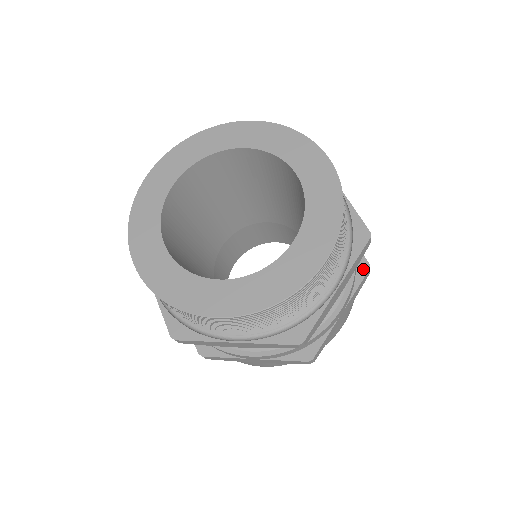
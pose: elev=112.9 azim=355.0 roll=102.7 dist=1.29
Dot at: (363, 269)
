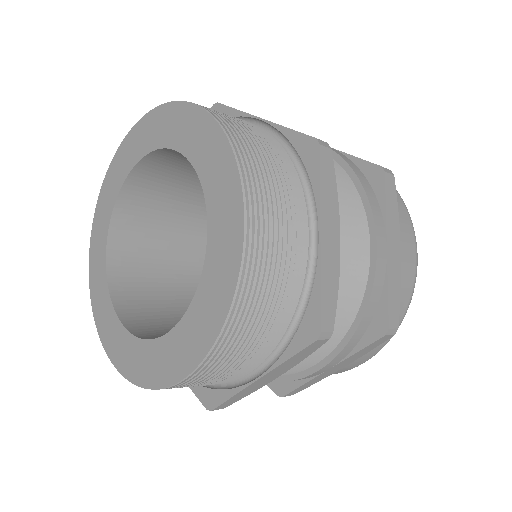
Dot at: (377, 330)
